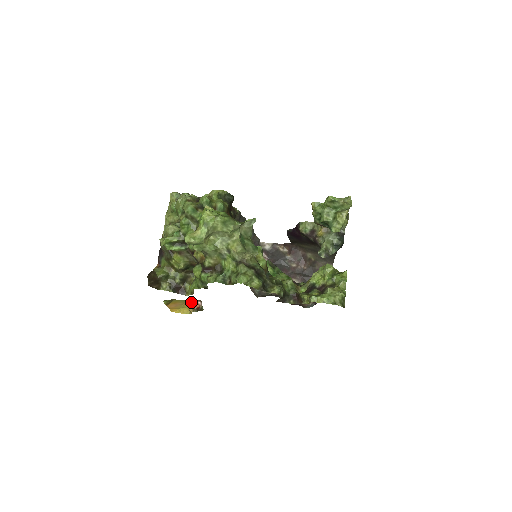
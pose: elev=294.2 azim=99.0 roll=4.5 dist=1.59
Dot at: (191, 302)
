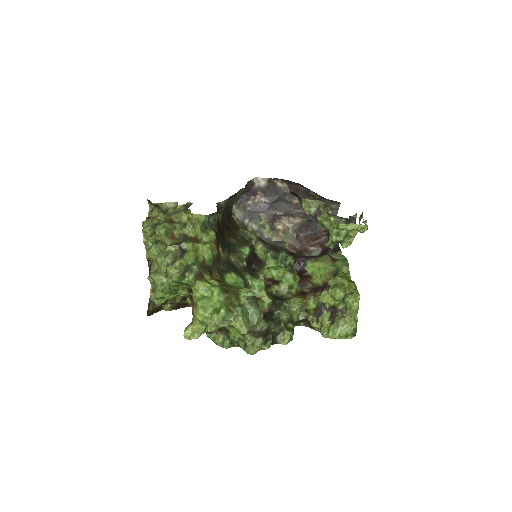
Dot at: occluded
